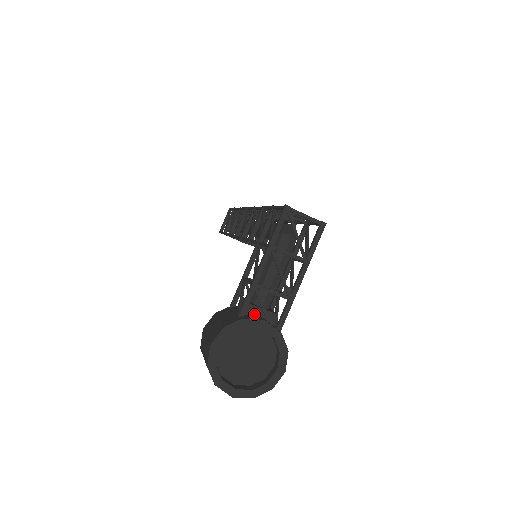
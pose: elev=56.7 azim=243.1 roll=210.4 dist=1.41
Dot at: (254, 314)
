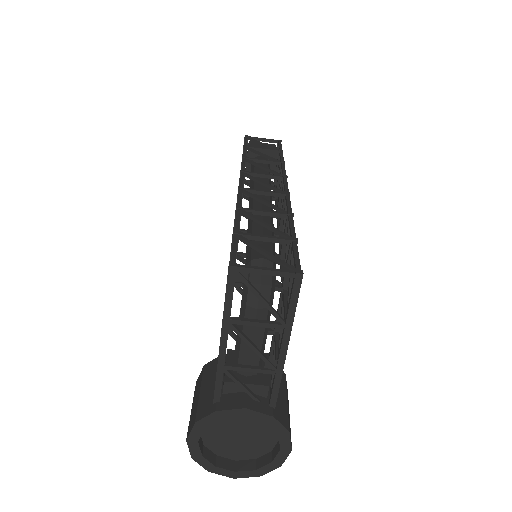
Dot at: (236, 391)
